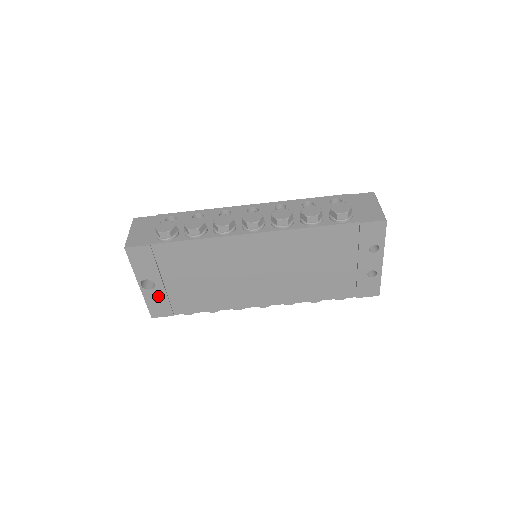
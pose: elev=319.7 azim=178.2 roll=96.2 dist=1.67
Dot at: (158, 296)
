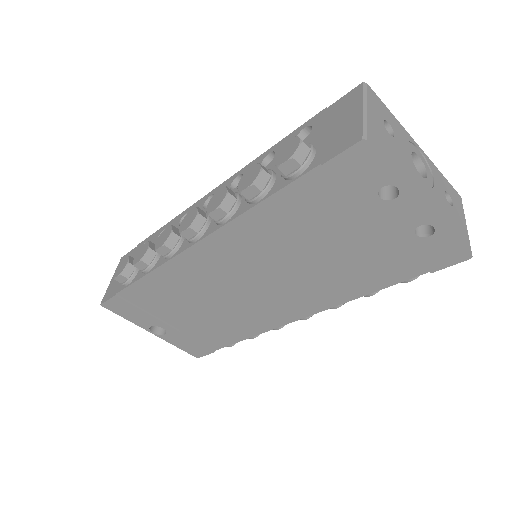
Dot at: (179, 338)
